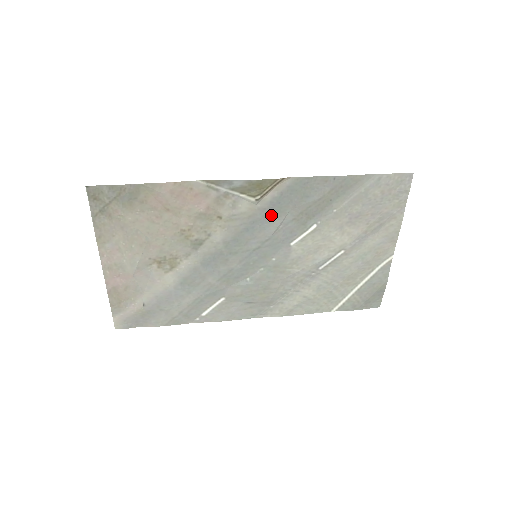
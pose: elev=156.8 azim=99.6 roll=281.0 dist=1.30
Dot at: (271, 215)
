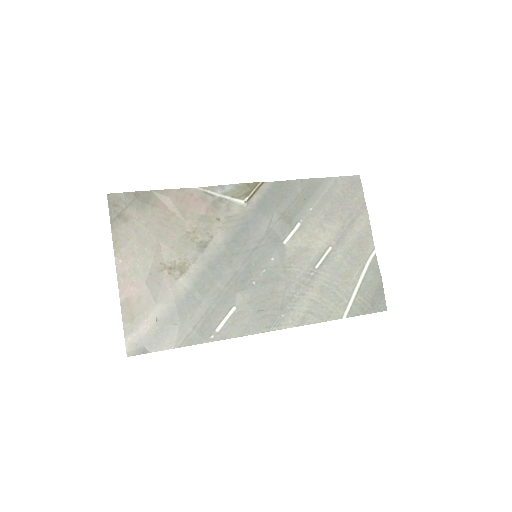
Dot at: (260, 215)
